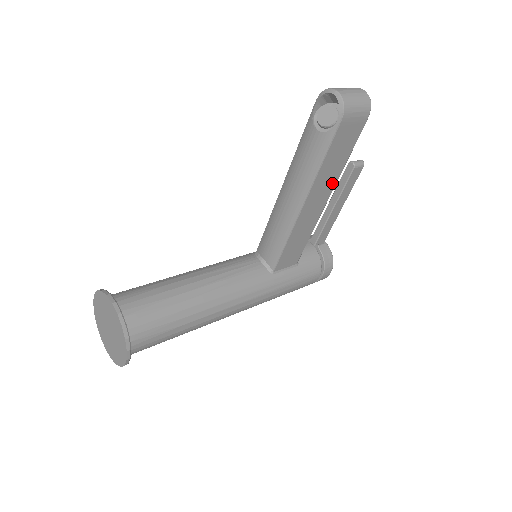
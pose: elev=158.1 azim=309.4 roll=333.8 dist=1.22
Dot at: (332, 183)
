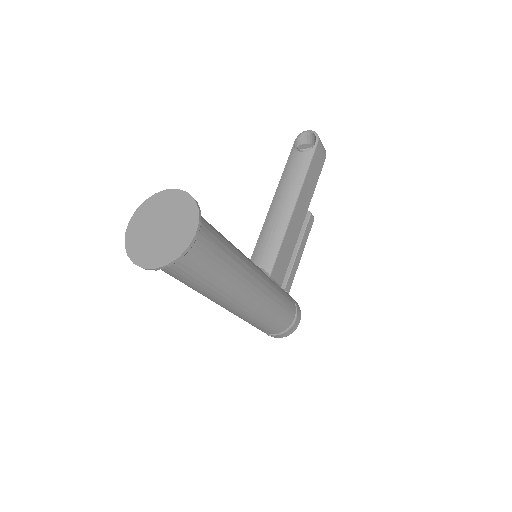
Dot at: (308, 202)
